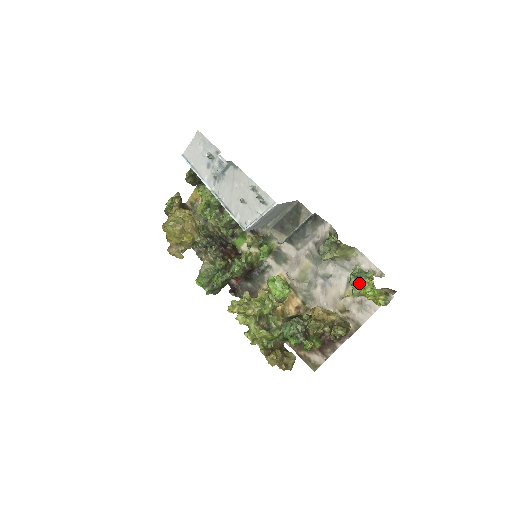
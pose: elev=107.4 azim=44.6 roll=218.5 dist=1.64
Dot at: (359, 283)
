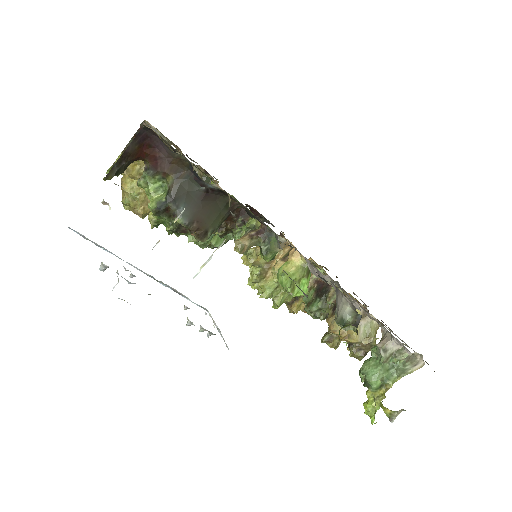
Dot at: occluded
